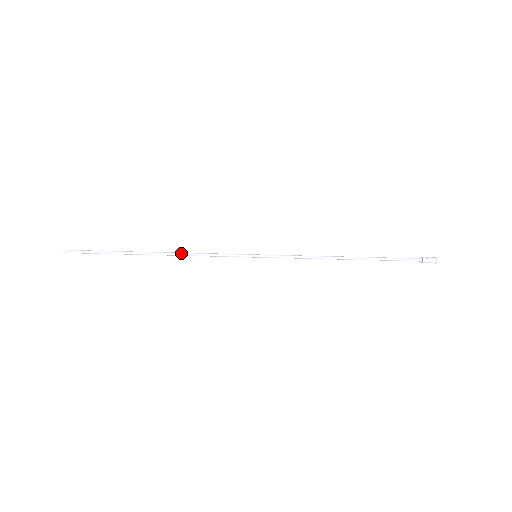
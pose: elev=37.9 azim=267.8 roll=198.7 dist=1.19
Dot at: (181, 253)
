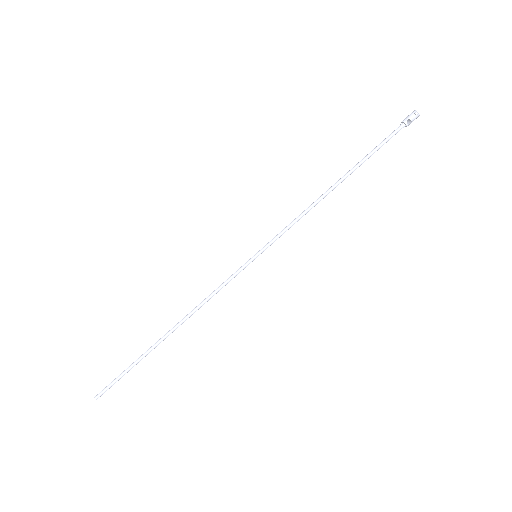
Dot at: (192, 311)
